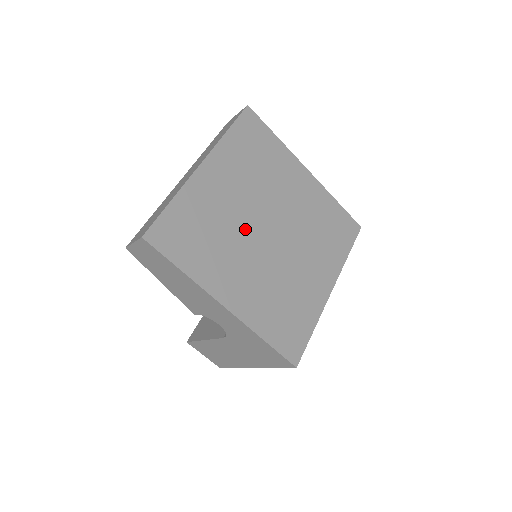
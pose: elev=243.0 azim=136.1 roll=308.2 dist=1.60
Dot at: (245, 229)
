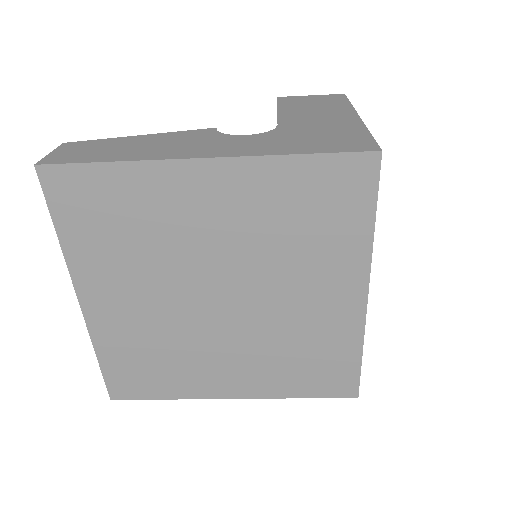
Dot at: (188, 323)
